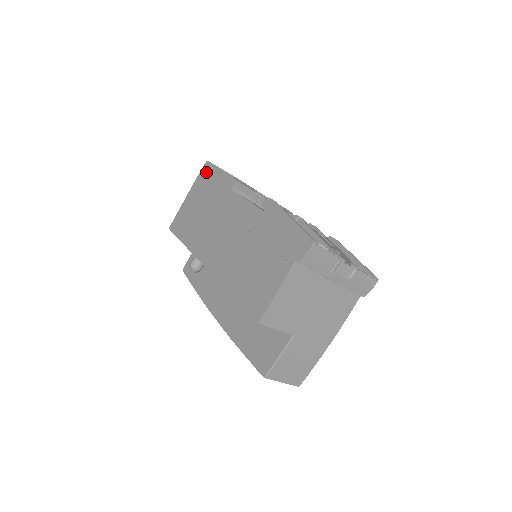
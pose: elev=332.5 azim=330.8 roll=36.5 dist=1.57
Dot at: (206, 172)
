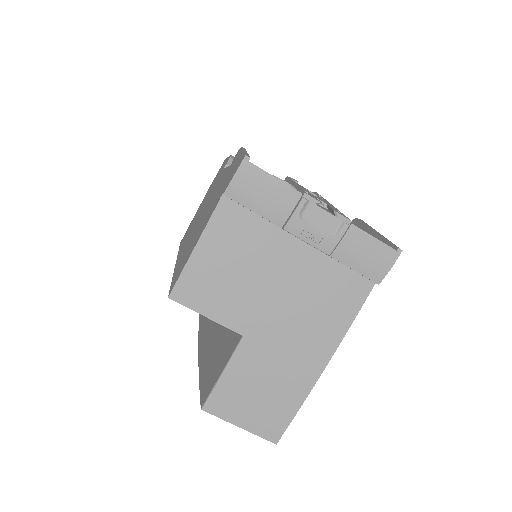
Dot at: occluded
